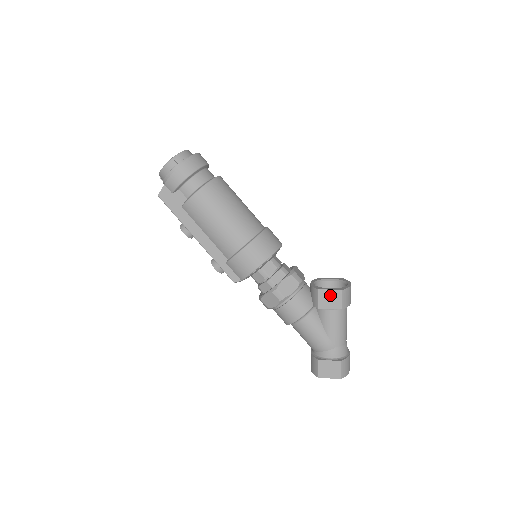
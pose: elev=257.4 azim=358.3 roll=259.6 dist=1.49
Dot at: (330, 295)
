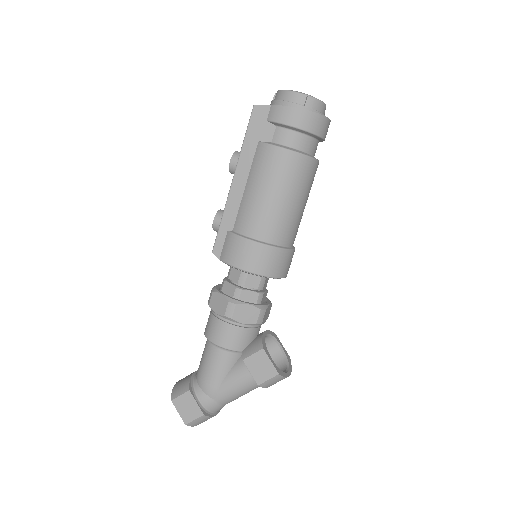
Dot at: (265, 364)
